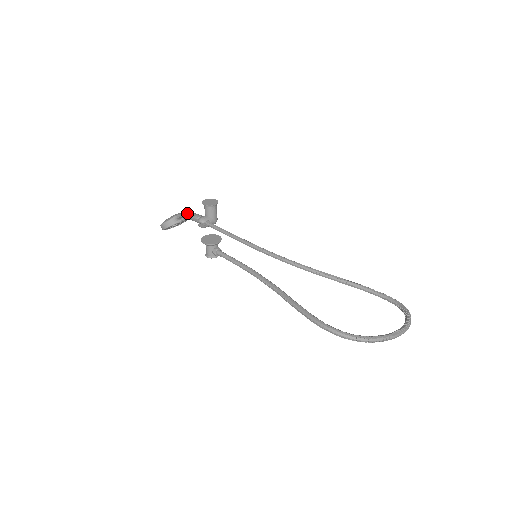
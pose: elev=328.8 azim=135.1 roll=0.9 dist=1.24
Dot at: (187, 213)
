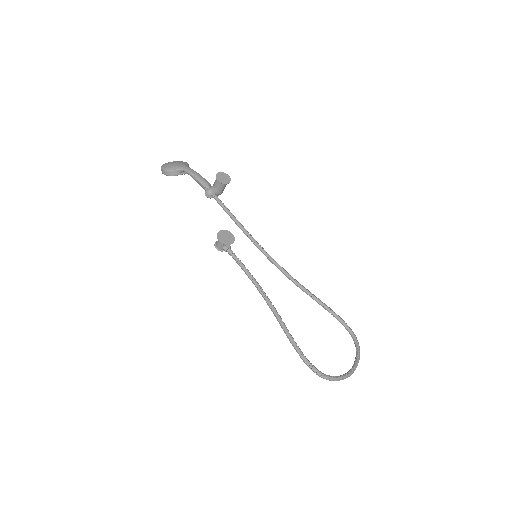
Dot at: (195, 174)
